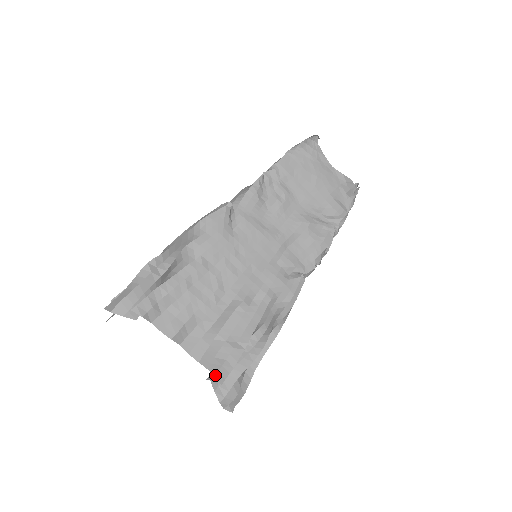
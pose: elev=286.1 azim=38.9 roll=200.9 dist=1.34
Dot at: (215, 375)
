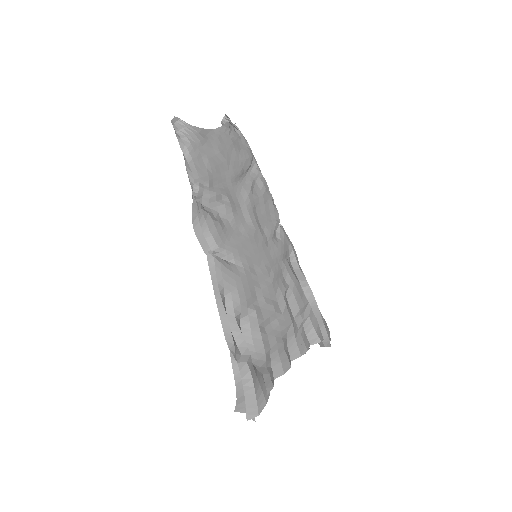
Dot at: (320, 341)
